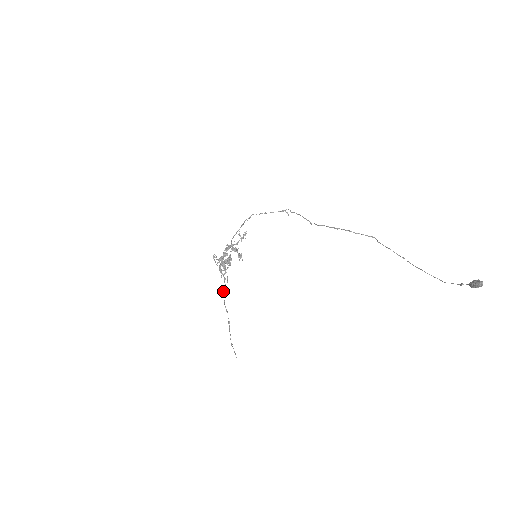
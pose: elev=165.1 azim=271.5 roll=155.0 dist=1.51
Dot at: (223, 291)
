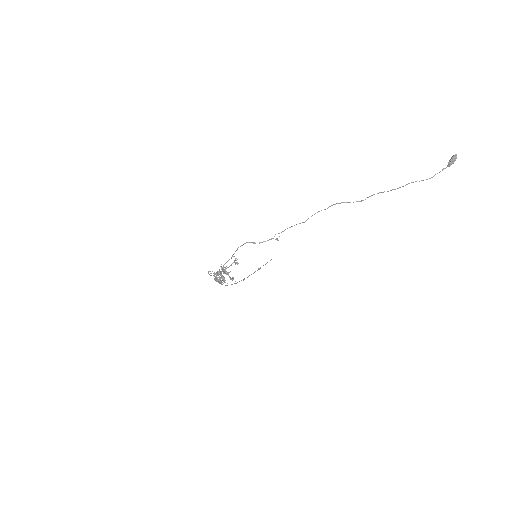
Dot at: occluded
